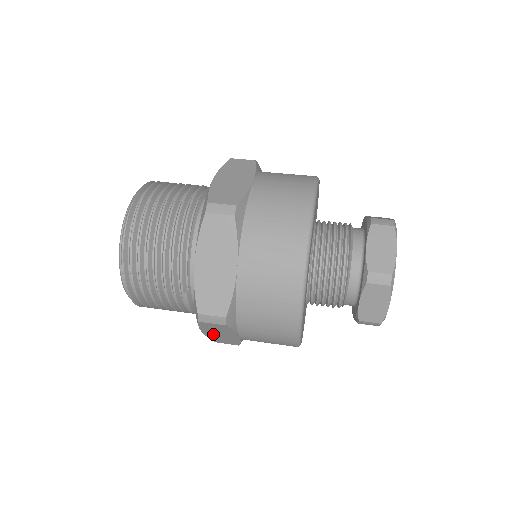
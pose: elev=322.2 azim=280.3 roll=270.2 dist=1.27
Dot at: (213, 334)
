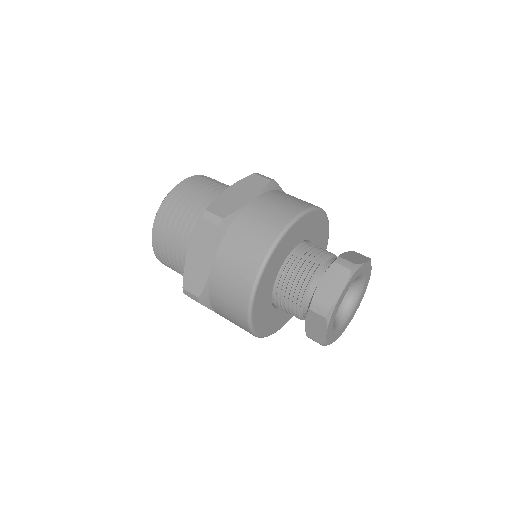
Dot at: occluded
